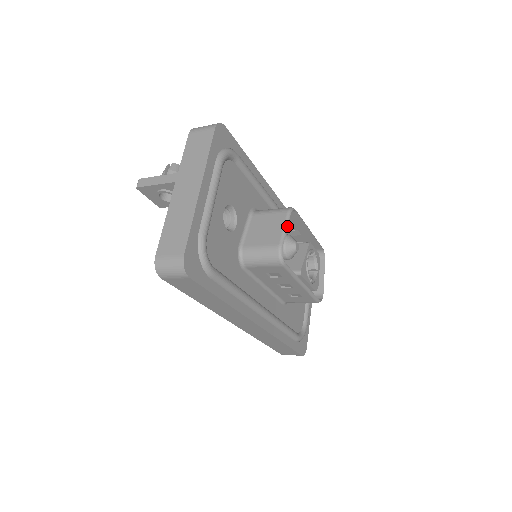
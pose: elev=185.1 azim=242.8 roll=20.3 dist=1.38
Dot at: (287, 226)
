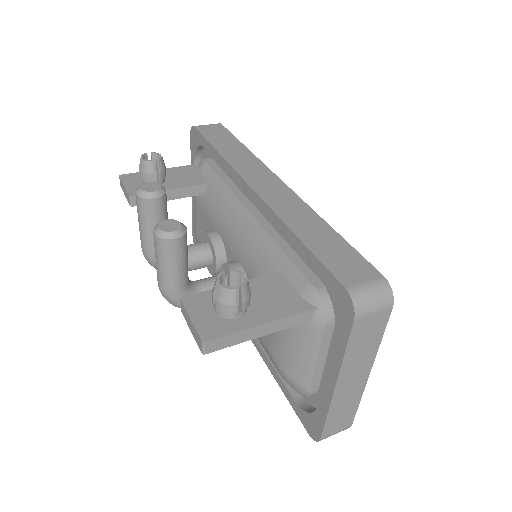
Dot at: occluded
